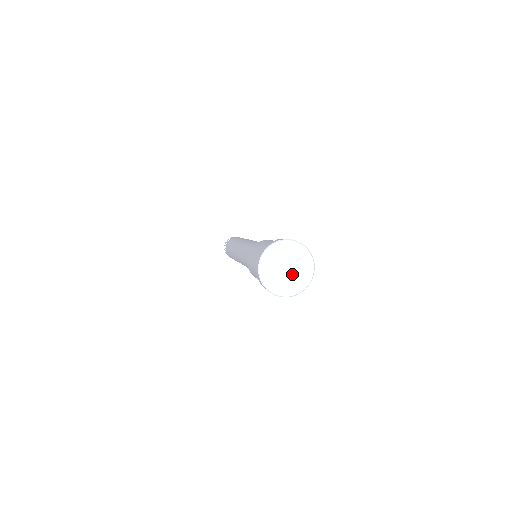
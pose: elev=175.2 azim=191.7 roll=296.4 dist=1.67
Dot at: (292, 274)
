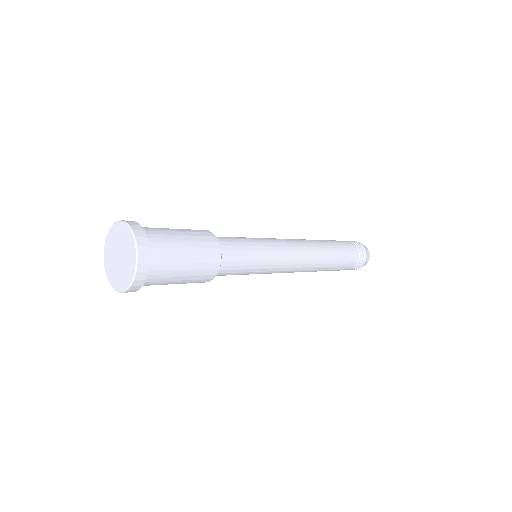
Dot at: (119, 266)
